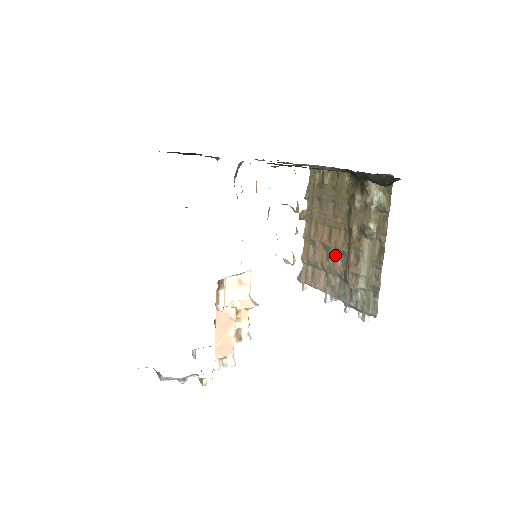
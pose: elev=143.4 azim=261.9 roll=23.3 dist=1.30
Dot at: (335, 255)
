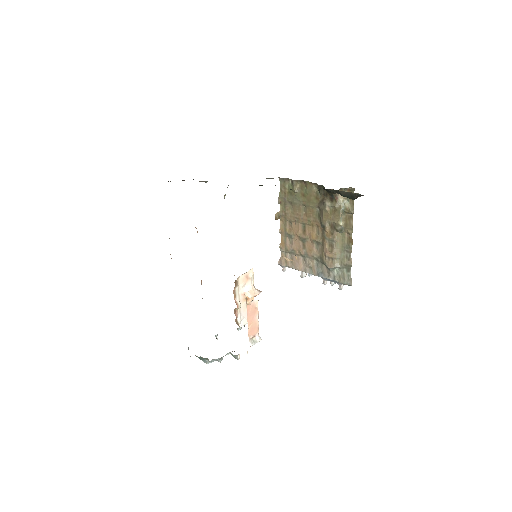
Dot at: (310, 244)
